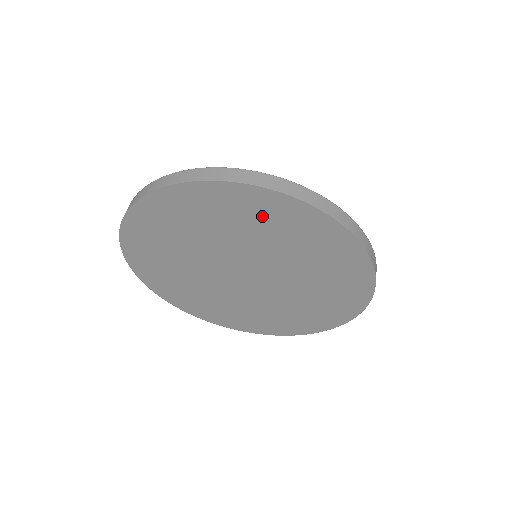
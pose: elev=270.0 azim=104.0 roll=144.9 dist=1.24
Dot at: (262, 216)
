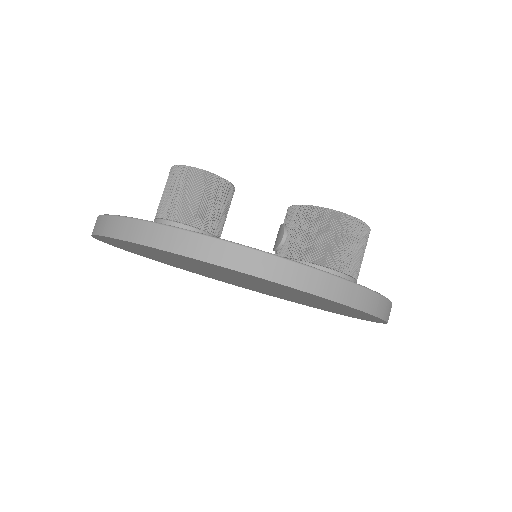
Dot at: (266, 283)
